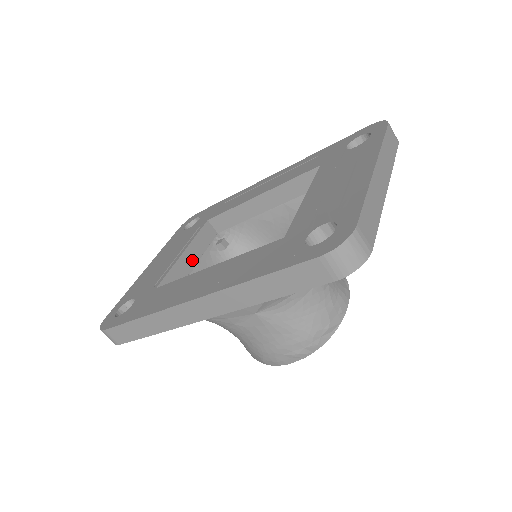
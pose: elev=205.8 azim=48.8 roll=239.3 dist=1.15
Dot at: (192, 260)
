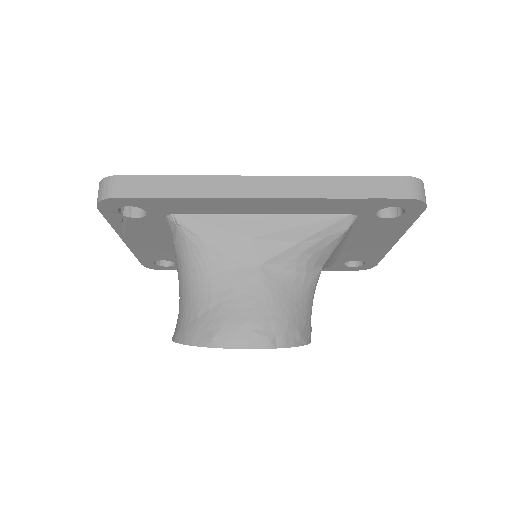
Dot at: occluded
